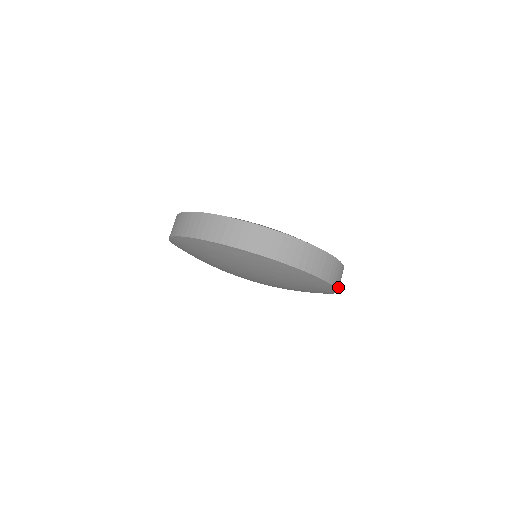
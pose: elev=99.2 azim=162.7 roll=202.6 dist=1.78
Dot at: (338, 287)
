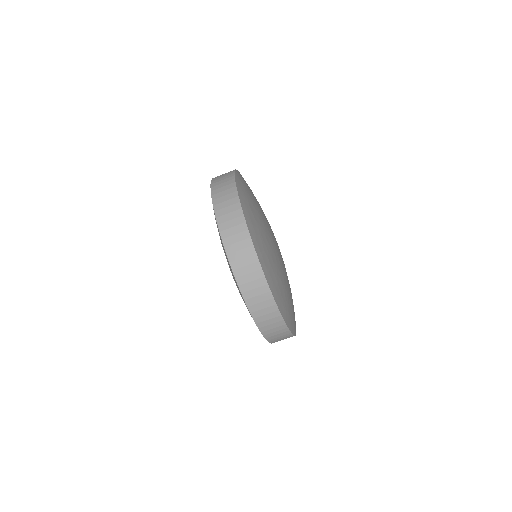
Dot at: occluded
